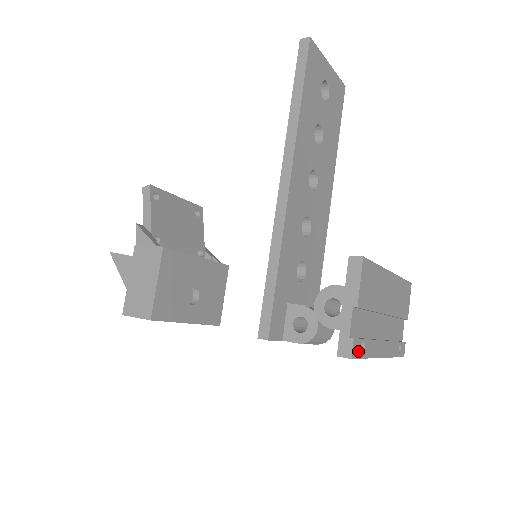
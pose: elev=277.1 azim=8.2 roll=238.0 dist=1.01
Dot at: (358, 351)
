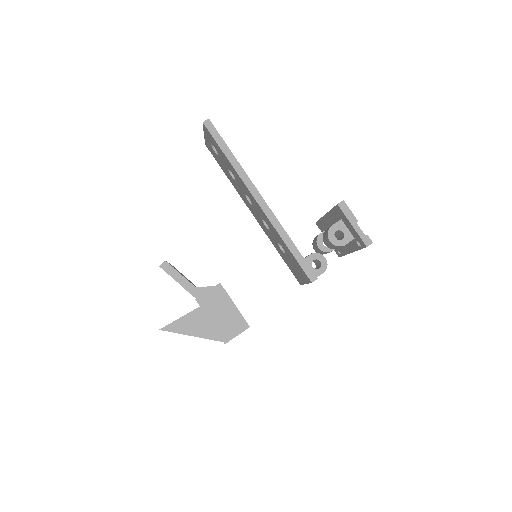
Dot at: occluded
